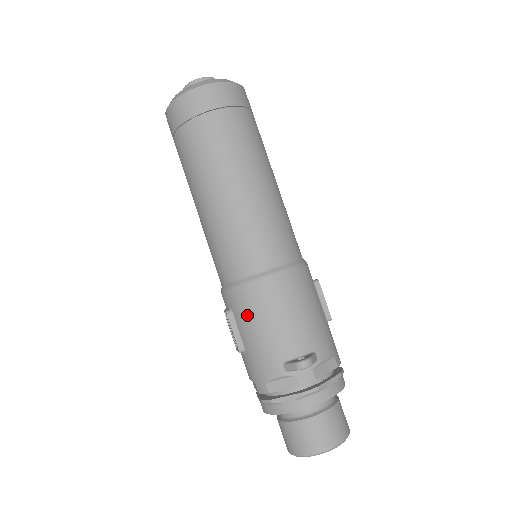
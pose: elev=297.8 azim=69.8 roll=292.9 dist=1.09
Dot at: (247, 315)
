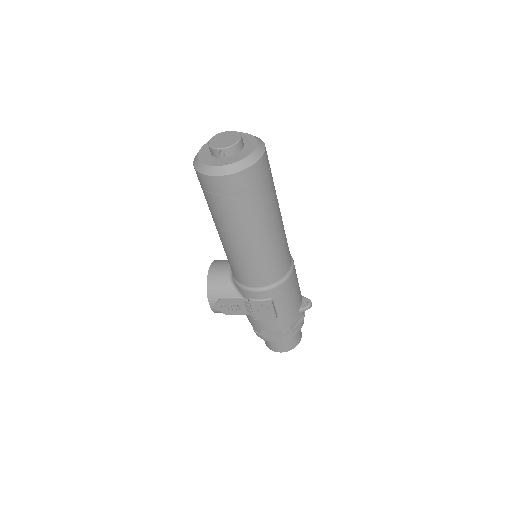
Dot at: (285, 297)
